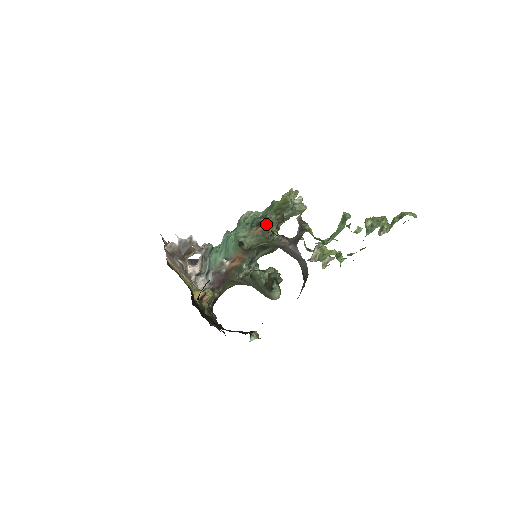
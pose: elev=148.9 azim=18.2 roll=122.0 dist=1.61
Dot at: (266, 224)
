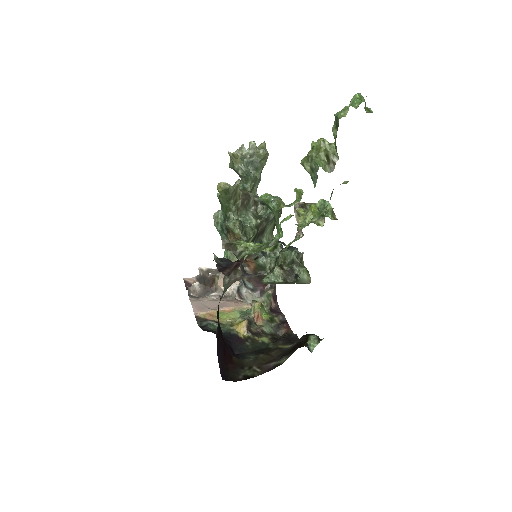
Dot at: occluded
